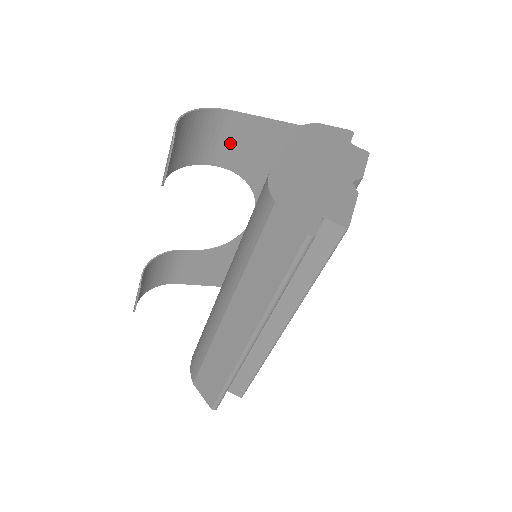
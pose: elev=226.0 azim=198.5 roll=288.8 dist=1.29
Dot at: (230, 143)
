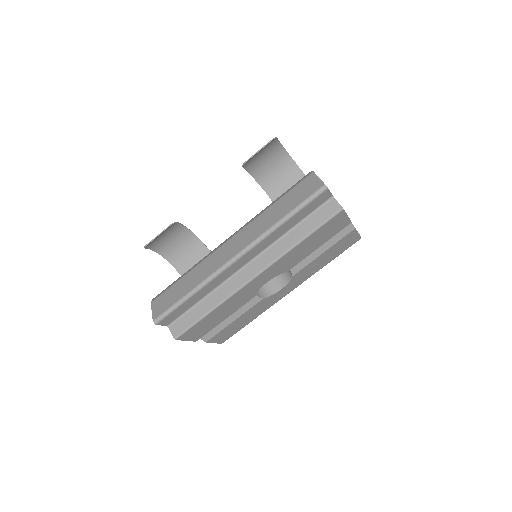
Dot at: (286, 187)
